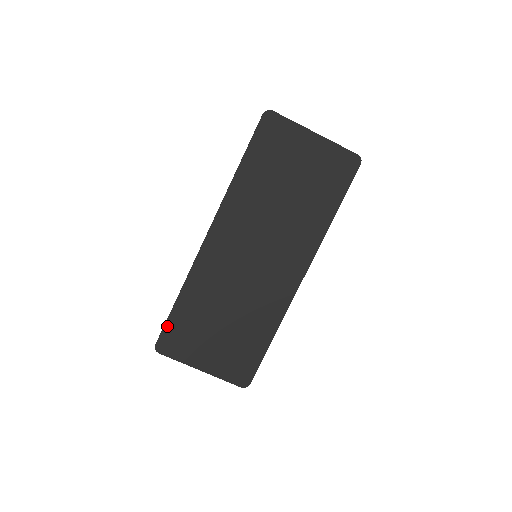
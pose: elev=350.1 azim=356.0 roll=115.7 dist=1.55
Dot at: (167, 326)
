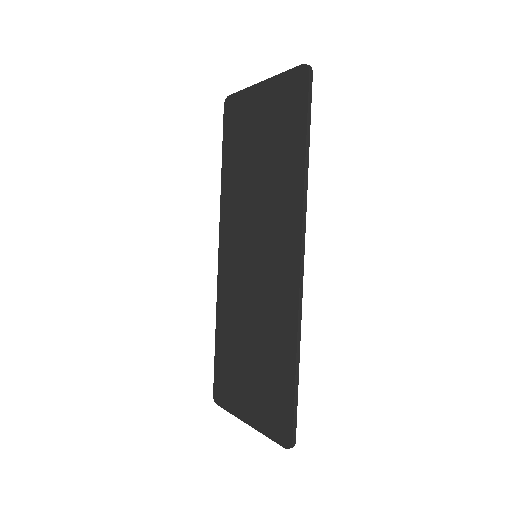
Dot at: (216, 369)
